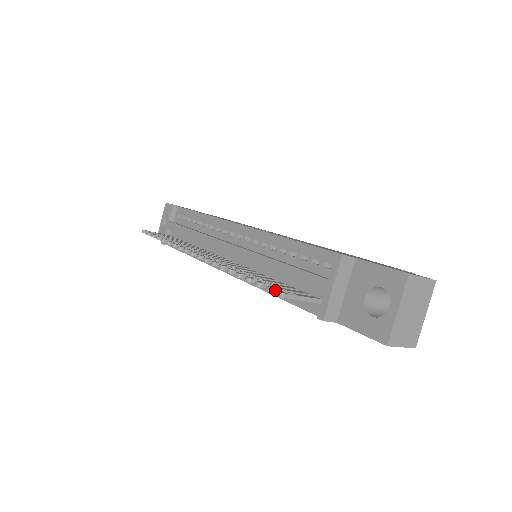
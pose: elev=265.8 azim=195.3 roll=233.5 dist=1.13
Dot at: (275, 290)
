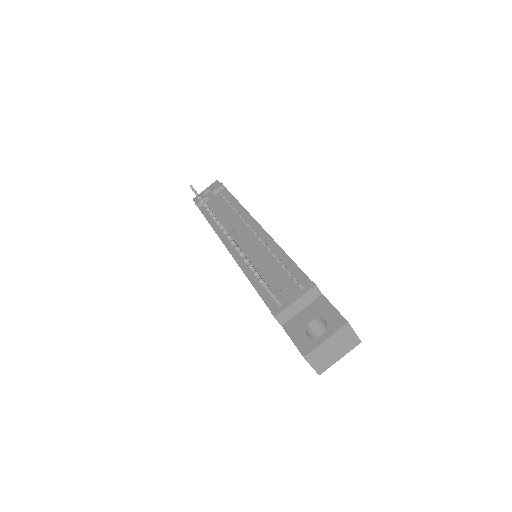
Dot at: (259, 277)
